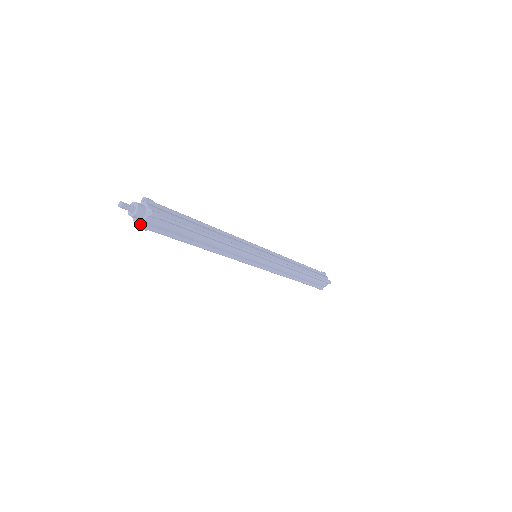
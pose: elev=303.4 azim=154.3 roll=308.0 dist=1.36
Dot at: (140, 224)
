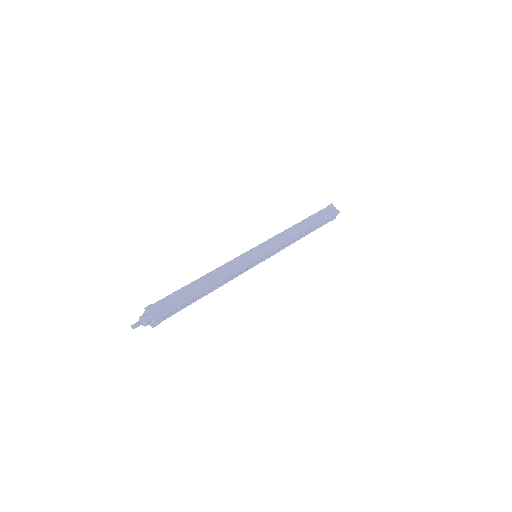
Dot at: (152, 326)
